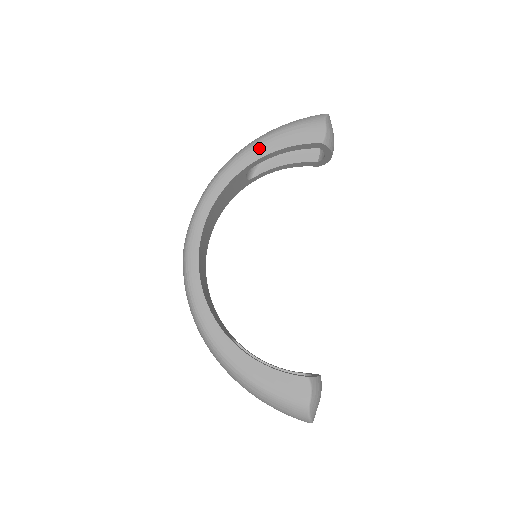
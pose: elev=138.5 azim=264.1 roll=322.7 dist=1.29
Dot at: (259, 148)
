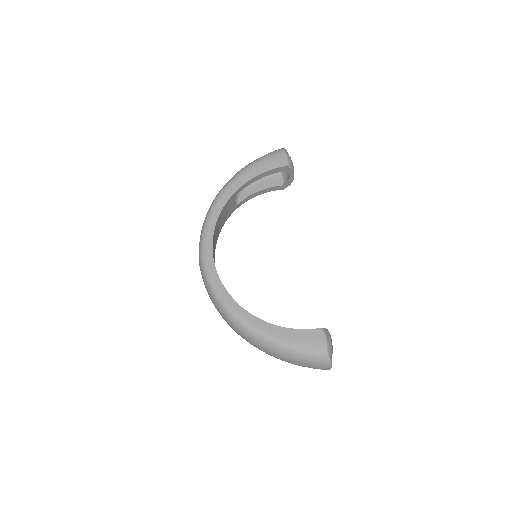
Dot at: (242, 177)
